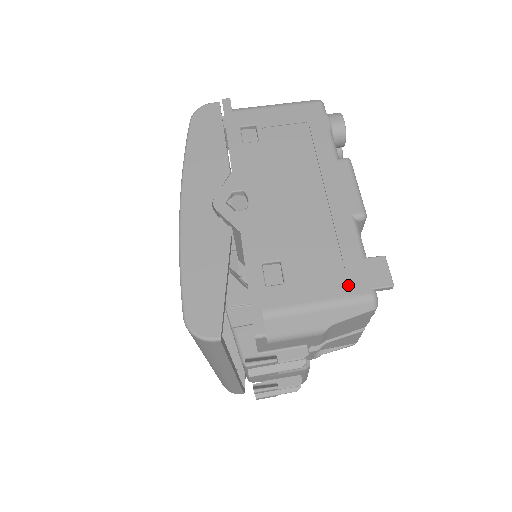
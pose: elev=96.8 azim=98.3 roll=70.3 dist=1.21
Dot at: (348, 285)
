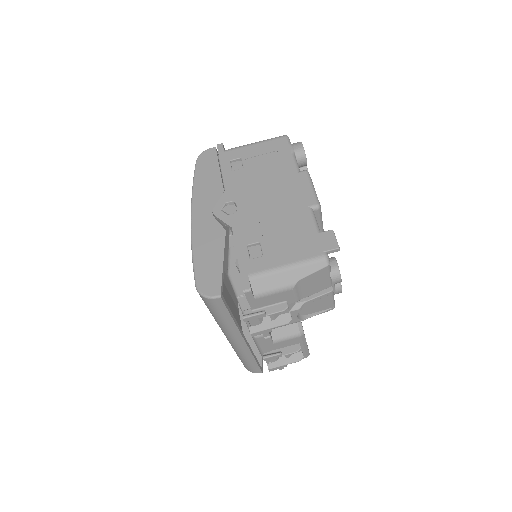
Dot at: (307, 251)
